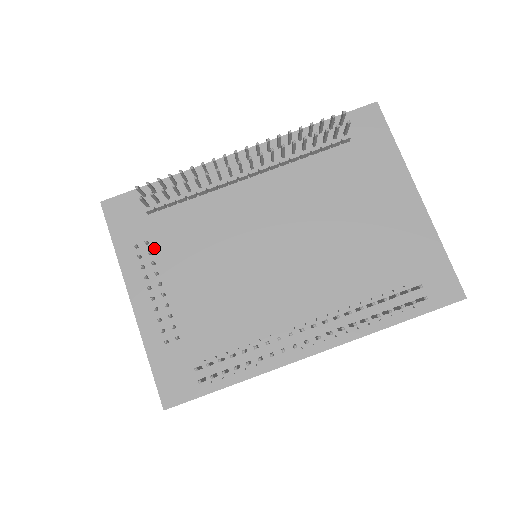
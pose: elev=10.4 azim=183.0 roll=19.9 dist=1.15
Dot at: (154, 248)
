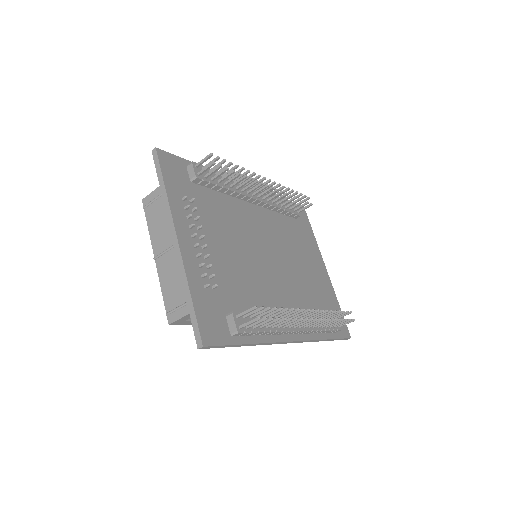
Dot at: occluded
